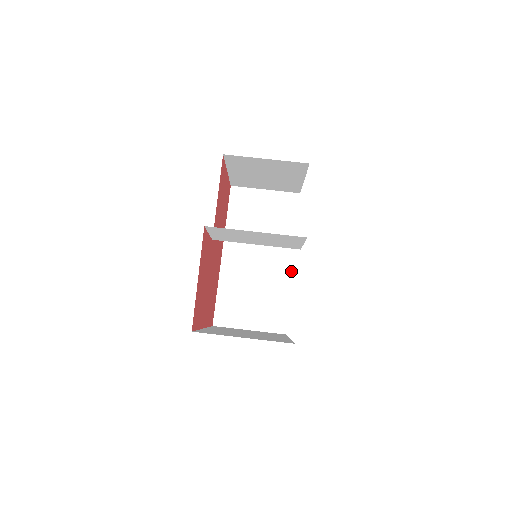
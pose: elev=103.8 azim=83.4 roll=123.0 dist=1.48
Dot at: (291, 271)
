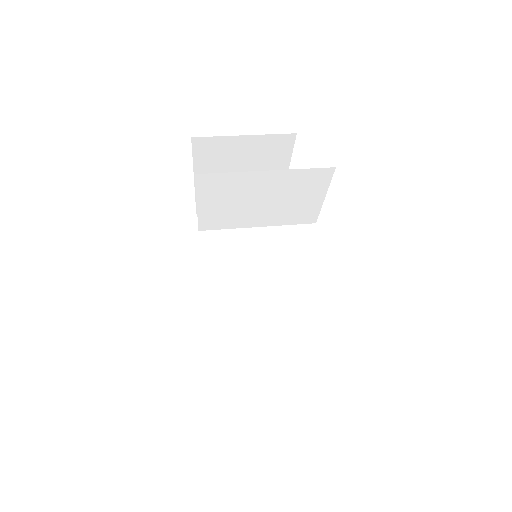
Dot at: (295, 293)
